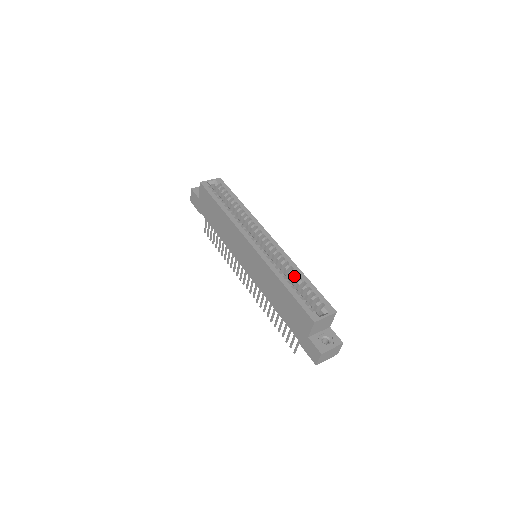
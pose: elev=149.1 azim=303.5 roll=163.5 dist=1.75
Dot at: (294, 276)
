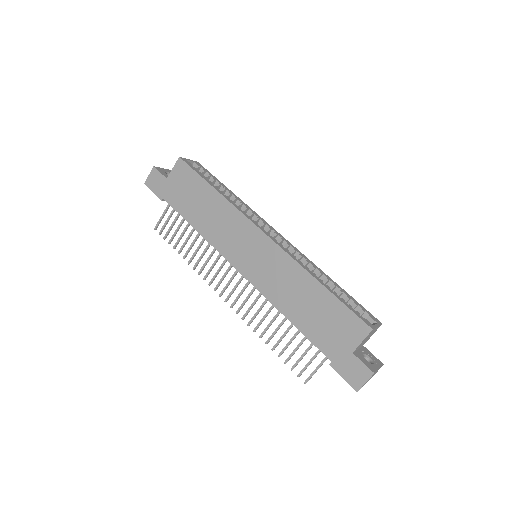
Dot at: occluded
